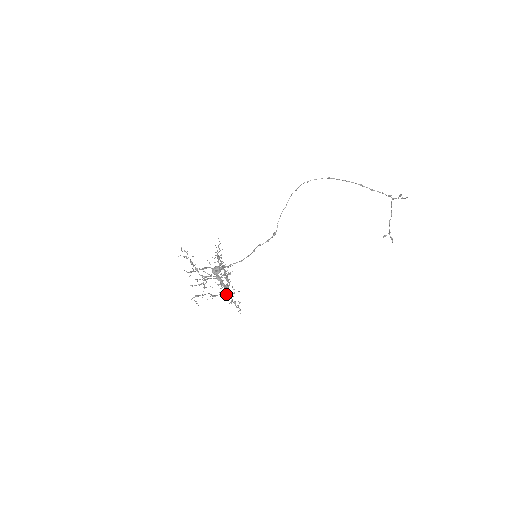
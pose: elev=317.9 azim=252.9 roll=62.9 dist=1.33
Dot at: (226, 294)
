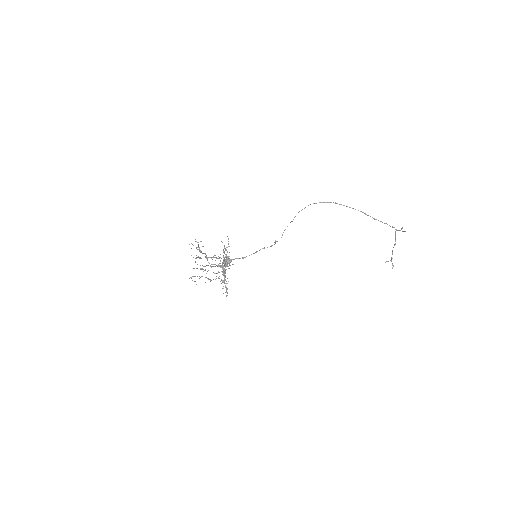
Dot at: occluded
